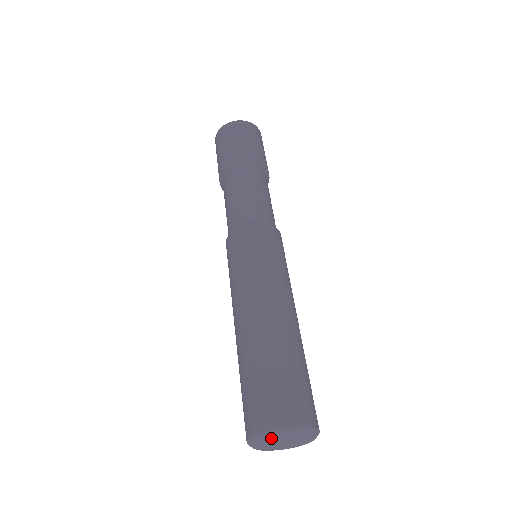
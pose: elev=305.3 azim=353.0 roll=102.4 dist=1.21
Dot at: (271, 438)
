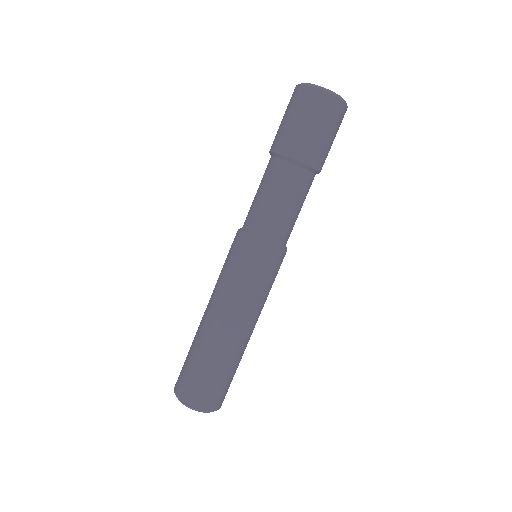
Dot at: occluded
